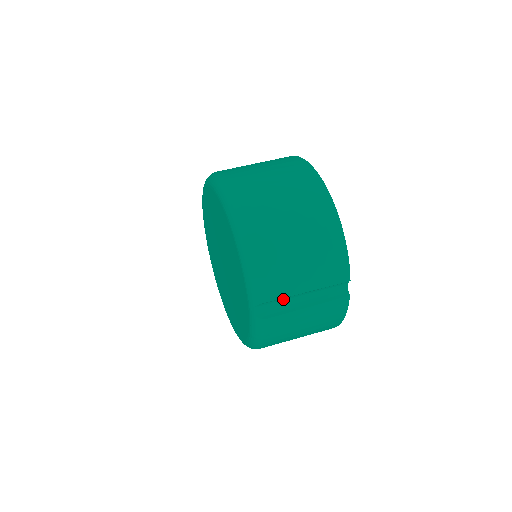
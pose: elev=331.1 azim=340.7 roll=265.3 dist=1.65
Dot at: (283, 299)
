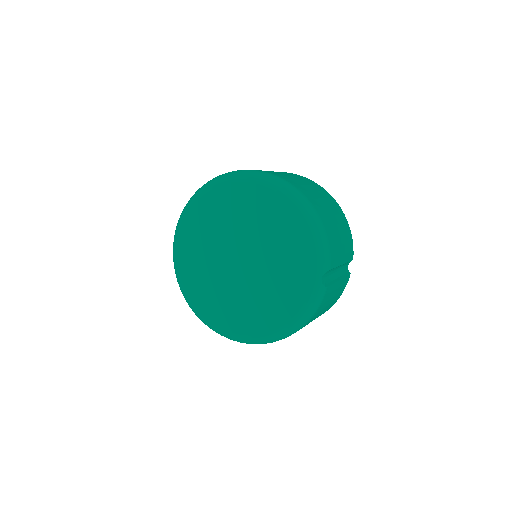
Dot at: (332, 270)
